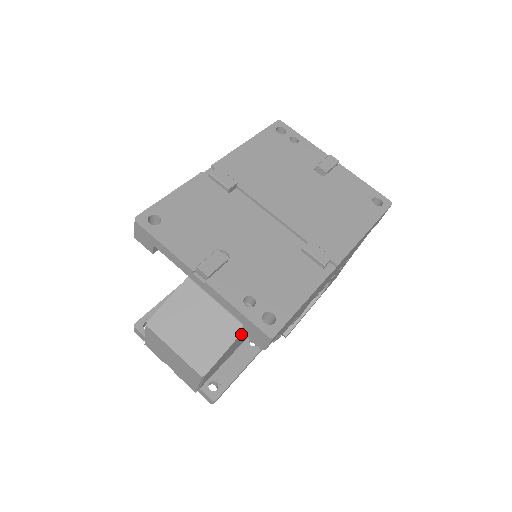
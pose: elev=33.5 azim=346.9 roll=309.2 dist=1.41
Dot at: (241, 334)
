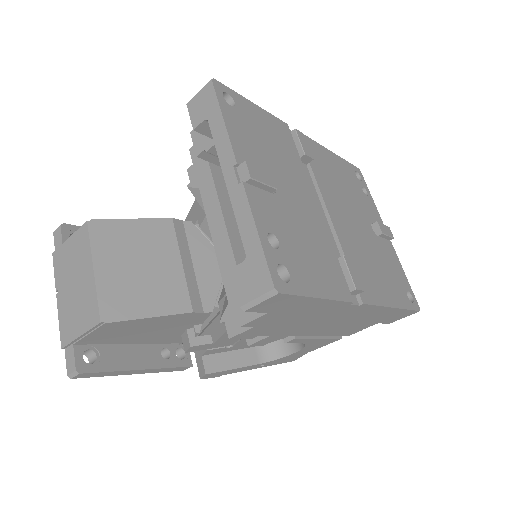
Dot at: (180, 316)
